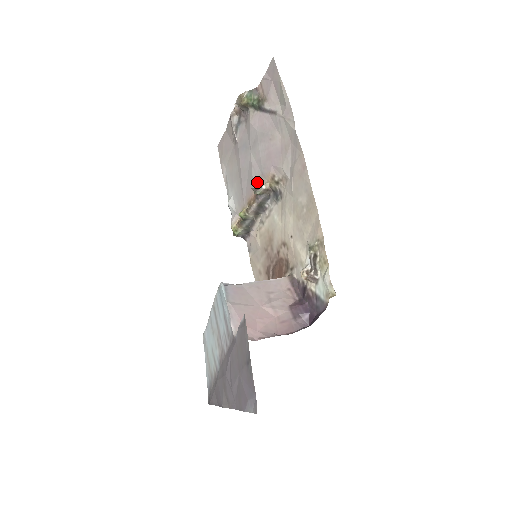
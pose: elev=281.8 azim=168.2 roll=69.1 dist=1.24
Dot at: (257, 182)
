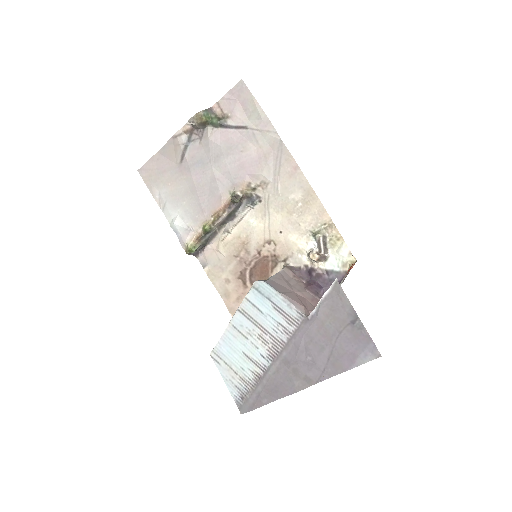
Dot at: (227, 193)
